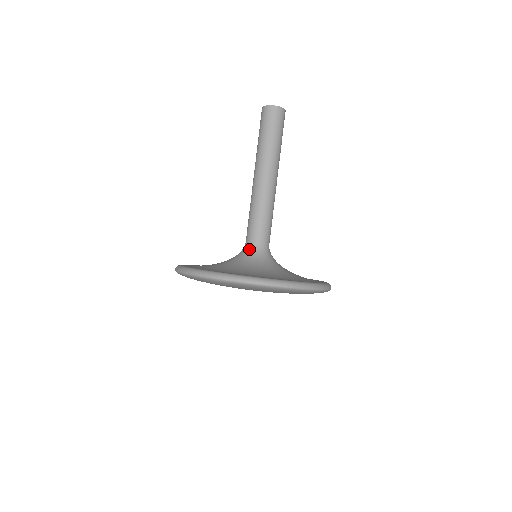
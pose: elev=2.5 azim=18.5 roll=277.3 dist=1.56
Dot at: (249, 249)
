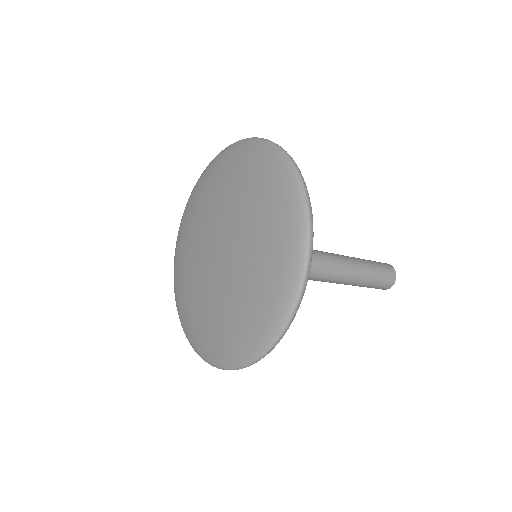
Dot at: occluded
